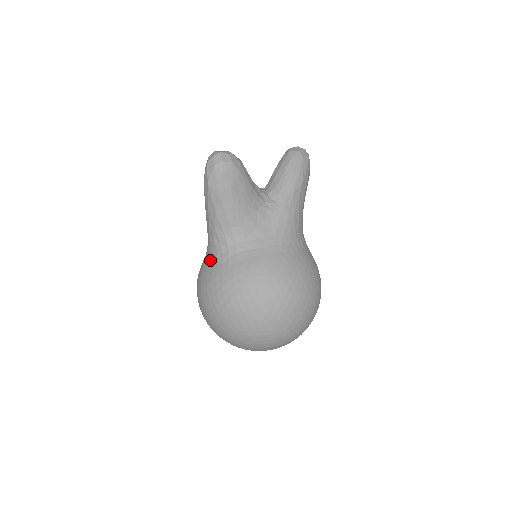
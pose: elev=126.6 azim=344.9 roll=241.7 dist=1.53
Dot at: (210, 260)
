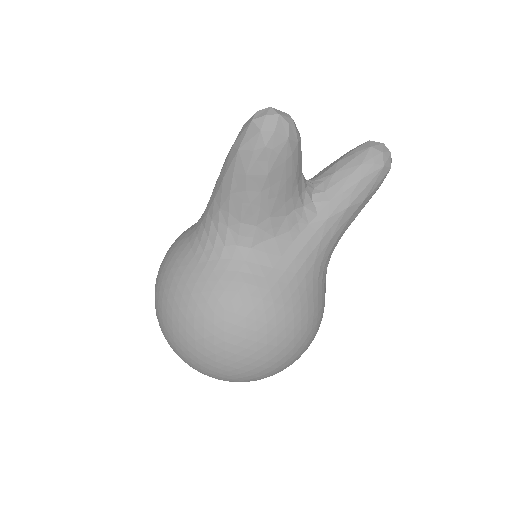
Dot at: (194, 244)
